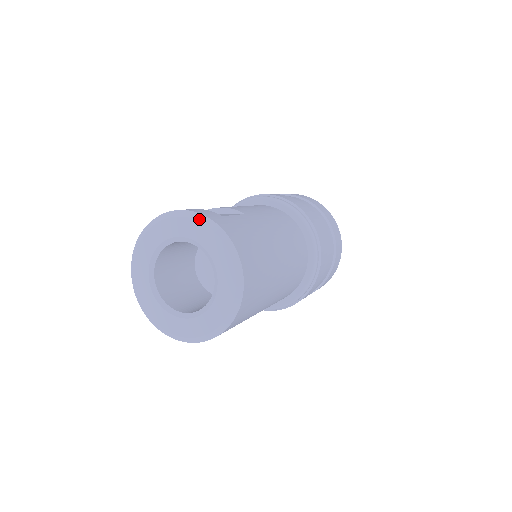
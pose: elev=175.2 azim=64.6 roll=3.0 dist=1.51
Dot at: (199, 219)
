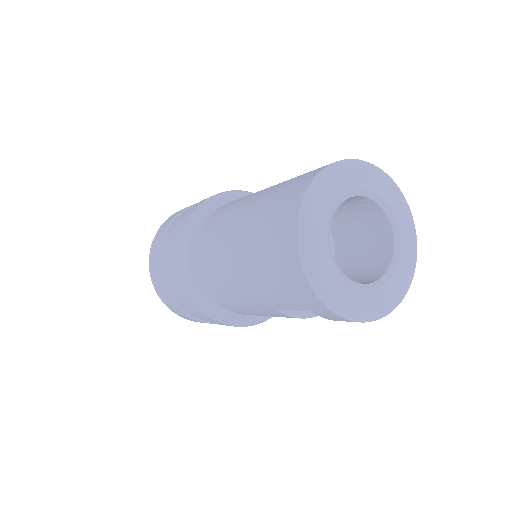
Dot at: (385, 175)
